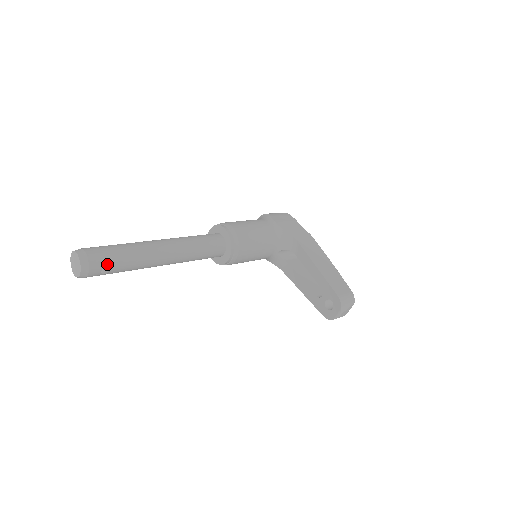
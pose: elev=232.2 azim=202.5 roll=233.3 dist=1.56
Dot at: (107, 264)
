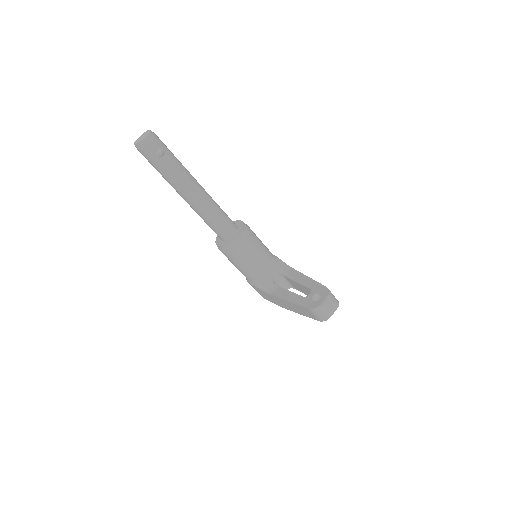
Dot at: (164, 149)
